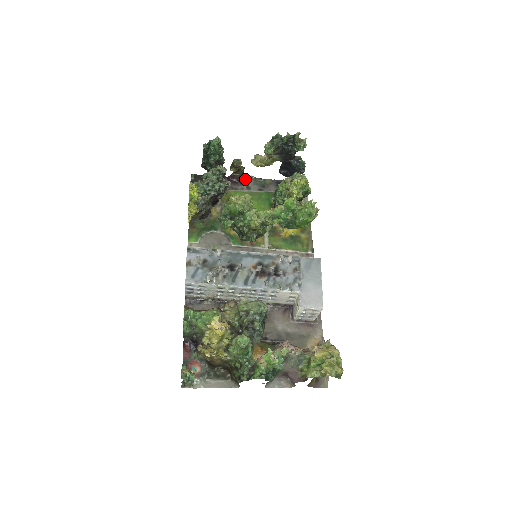
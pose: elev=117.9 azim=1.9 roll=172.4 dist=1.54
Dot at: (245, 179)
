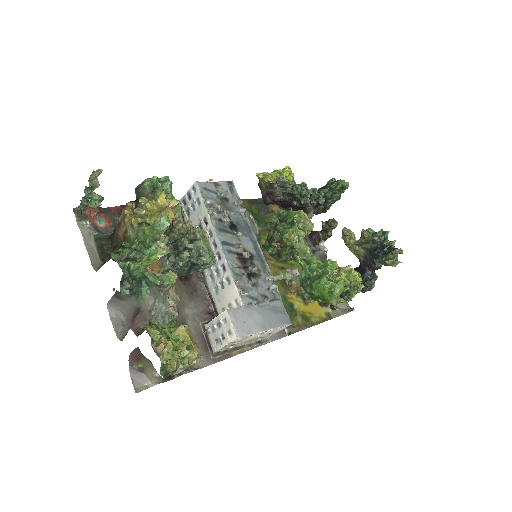
Dot at: (320, 246)
